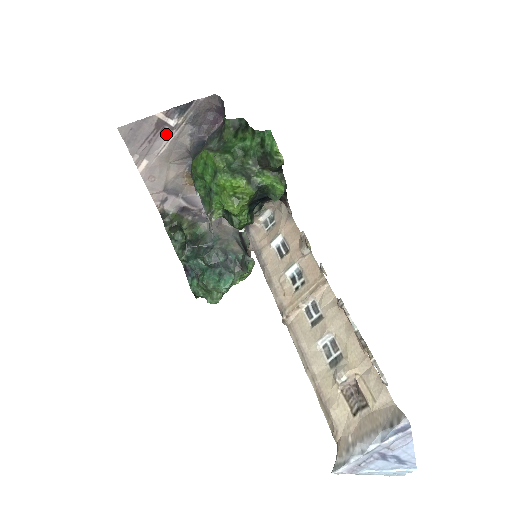
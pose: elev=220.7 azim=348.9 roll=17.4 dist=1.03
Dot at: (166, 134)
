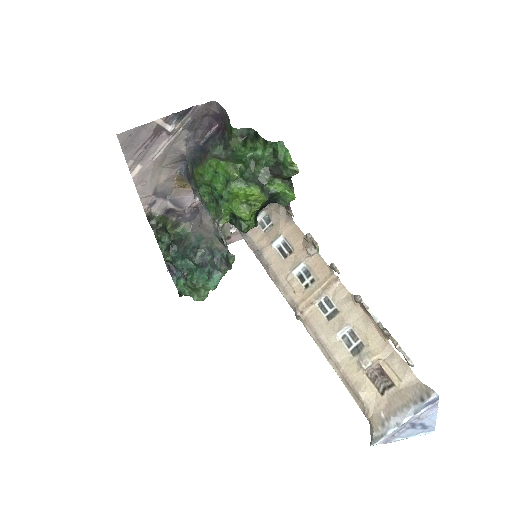
Dot at: (162, 139)
